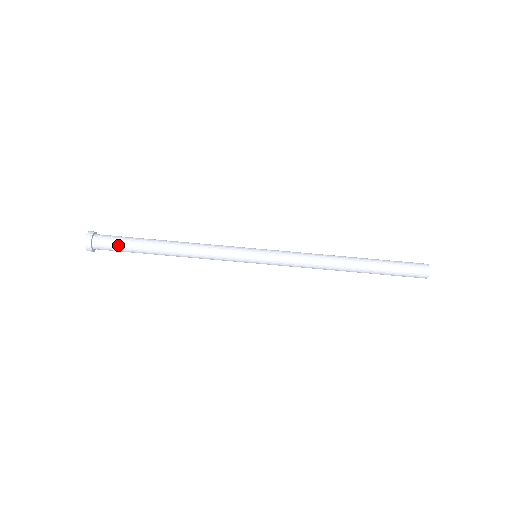
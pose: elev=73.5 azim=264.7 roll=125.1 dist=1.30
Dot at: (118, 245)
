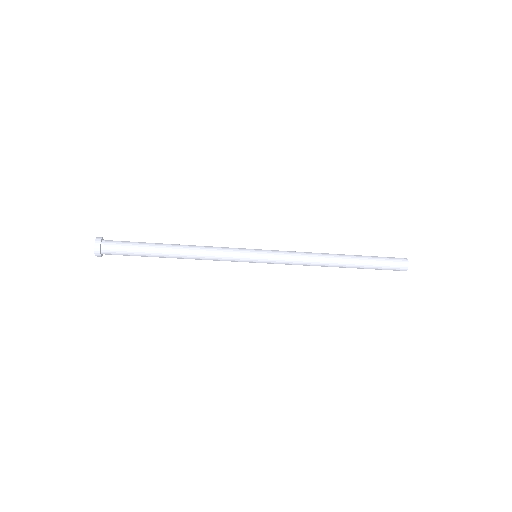
Dot at: (126, 249)
